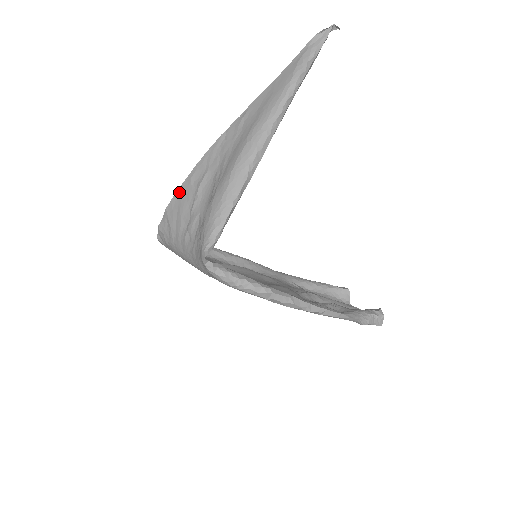
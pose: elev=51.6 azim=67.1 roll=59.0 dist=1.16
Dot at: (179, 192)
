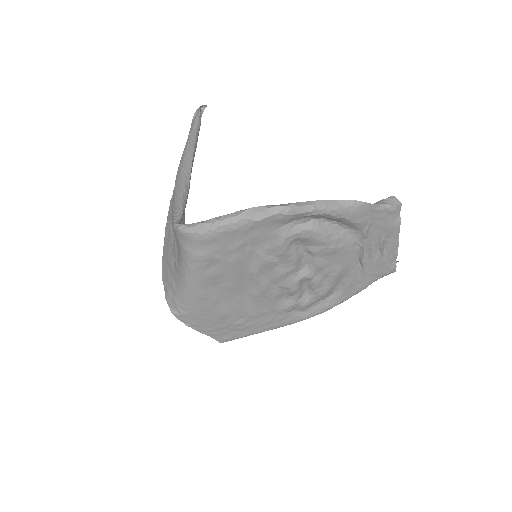
Dot at: (163, 255)
